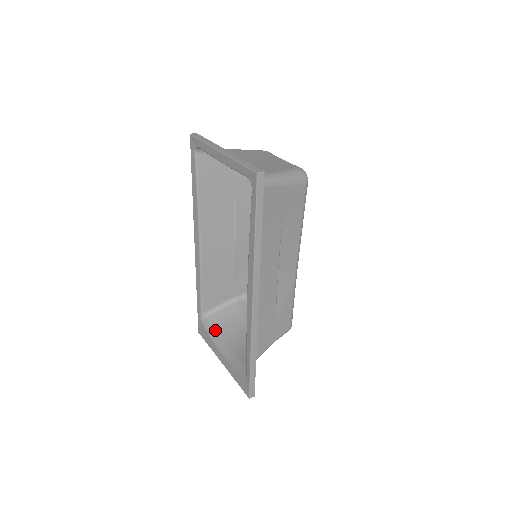
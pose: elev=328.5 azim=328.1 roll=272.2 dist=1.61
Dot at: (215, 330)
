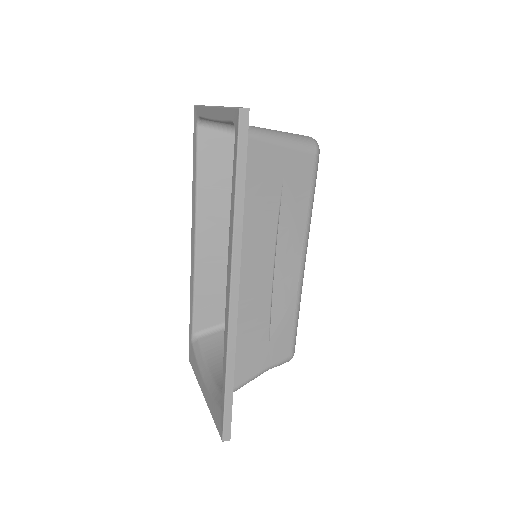
Dot at: (204, 354)
